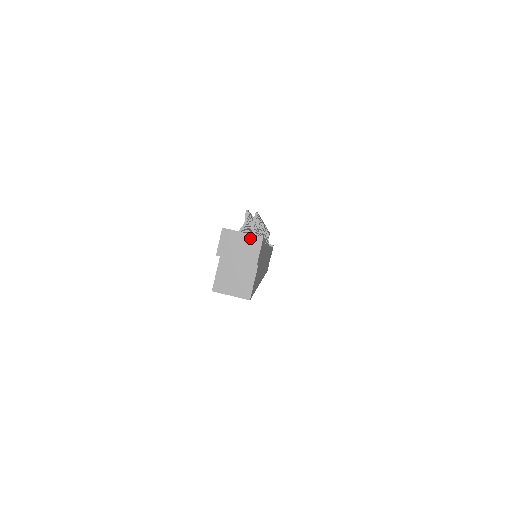
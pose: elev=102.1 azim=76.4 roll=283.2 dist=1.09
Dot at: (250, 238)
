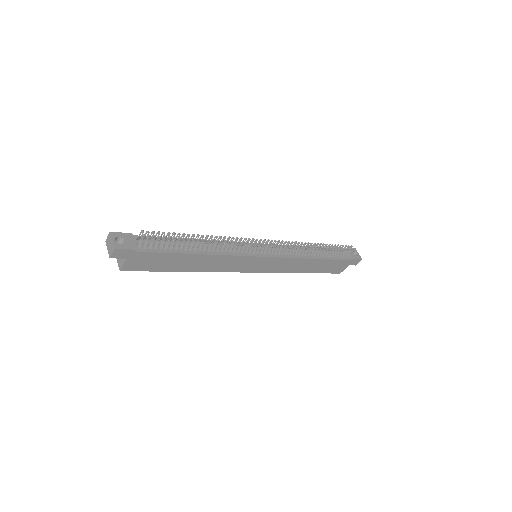
Dot at: (112, 245)
